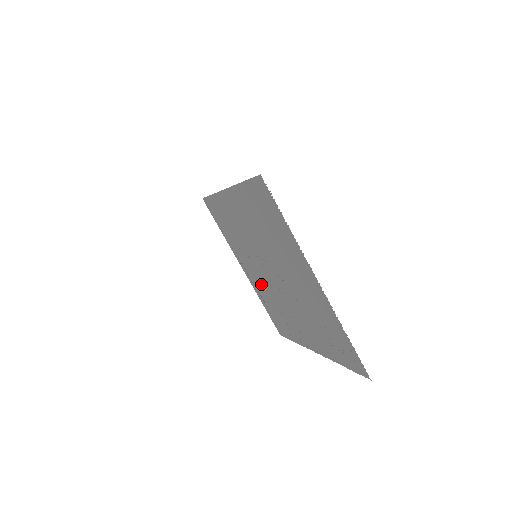
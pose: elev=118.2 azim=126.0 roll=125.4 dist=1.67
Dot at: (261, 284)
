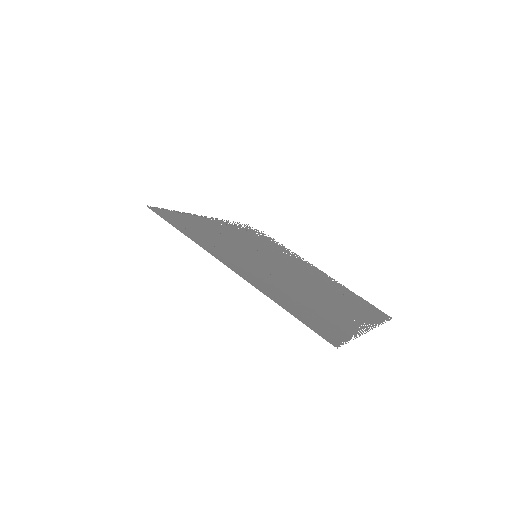
Dot at: (247, 239)
